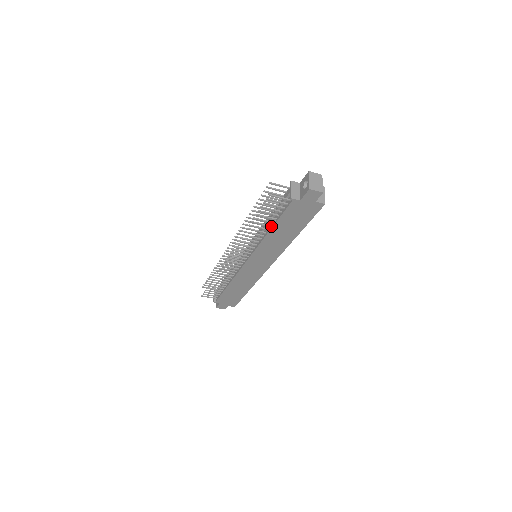
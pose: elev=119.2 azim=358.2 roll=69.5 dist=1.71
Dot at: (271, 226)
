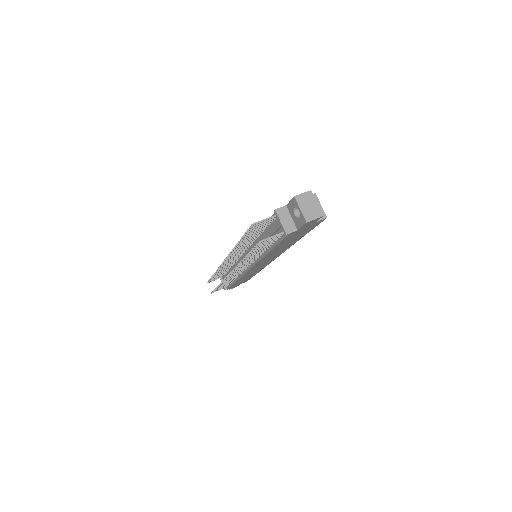
Dot at: (268, 249)
